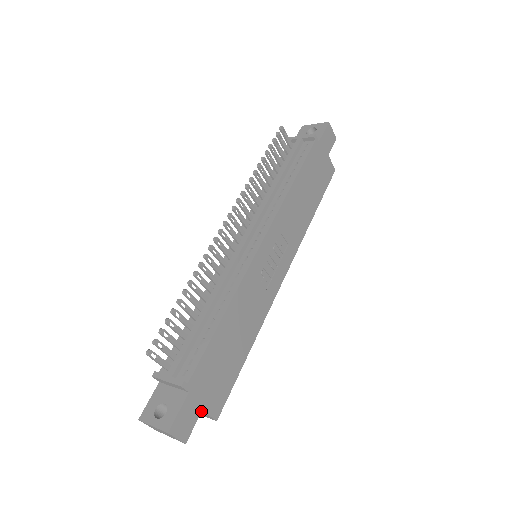
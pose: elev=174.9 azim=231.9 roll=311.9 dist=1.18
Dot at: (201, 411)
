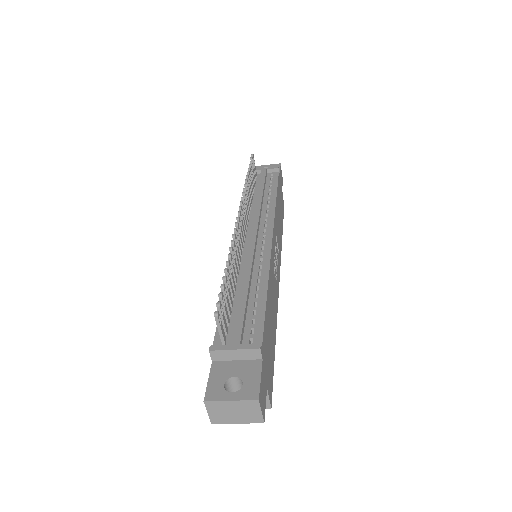
Dot at: (266, 388)
